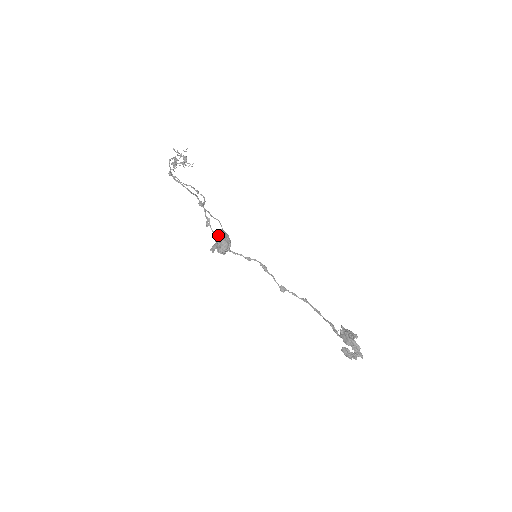
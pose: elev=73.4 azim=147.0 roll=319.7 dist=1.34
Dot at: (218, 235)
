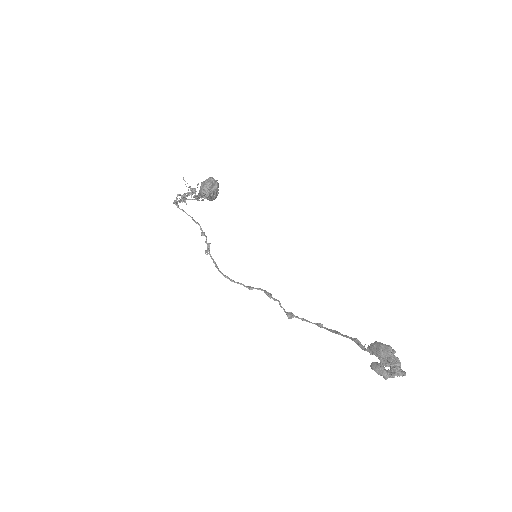
Dot at: occluded
